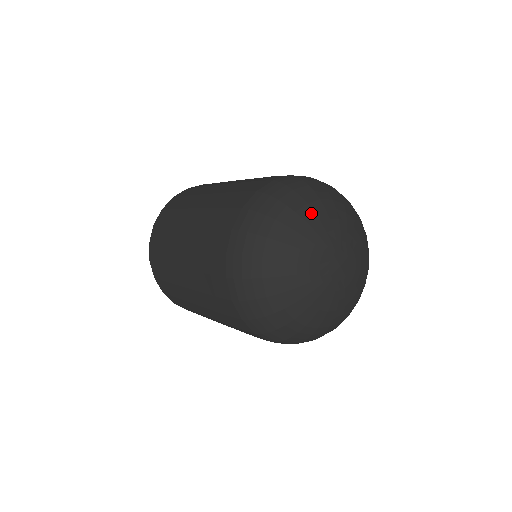
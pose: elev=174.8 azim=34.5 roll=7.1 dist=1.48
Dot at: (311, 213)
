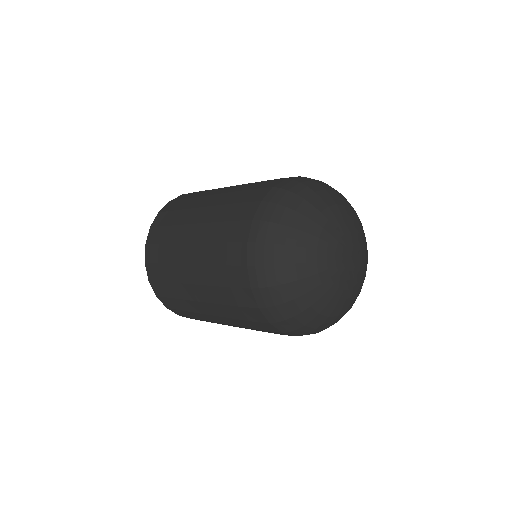
Dot at: (305, 251)
